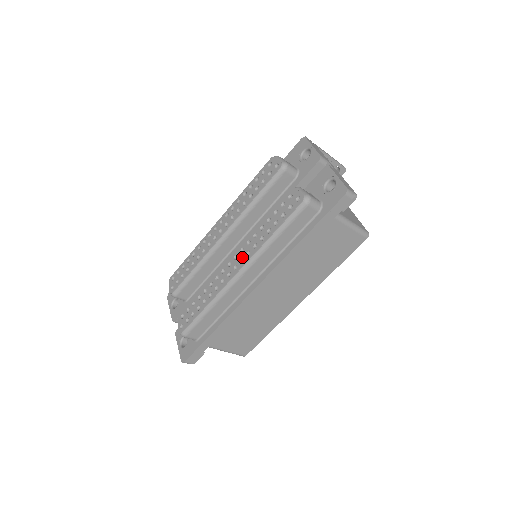
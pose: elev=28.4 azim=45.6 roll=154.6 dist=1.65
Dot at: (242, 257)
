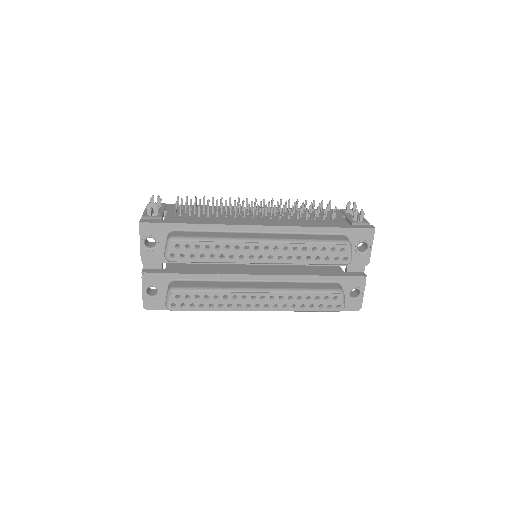
Dot at: (269, 304)
